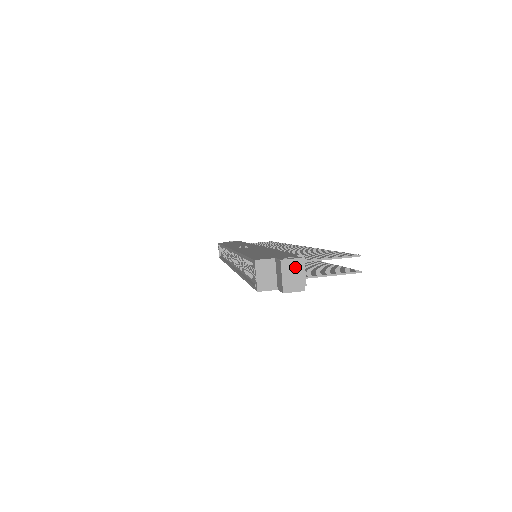
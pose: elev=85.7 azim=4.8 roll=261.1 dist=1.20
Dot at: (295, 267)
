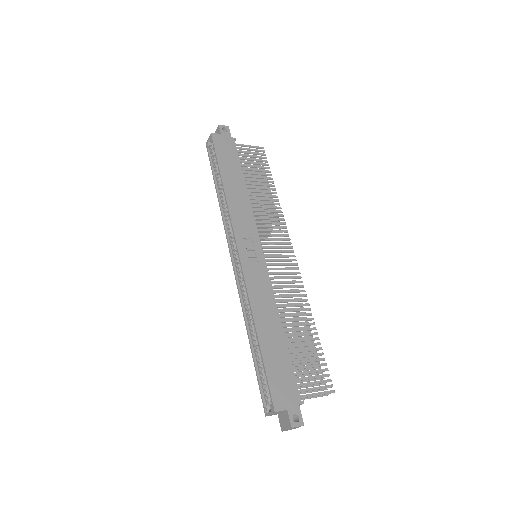
Dot at: (297, 427)
